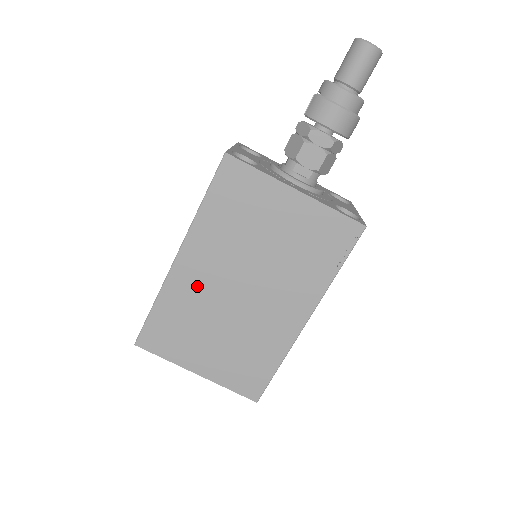
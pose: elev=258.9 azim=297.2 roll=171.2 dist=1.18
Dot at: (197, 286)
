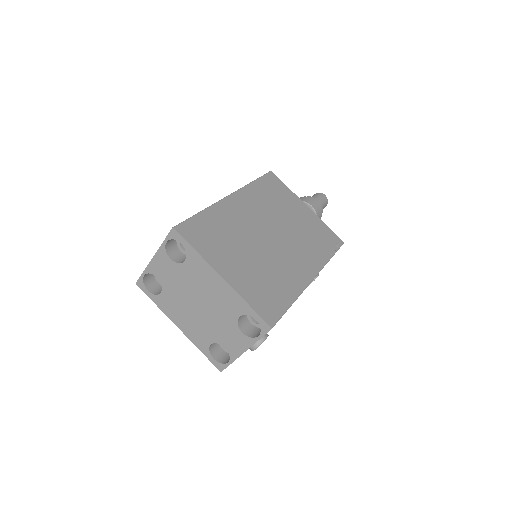
Dot at: (240, 217)
